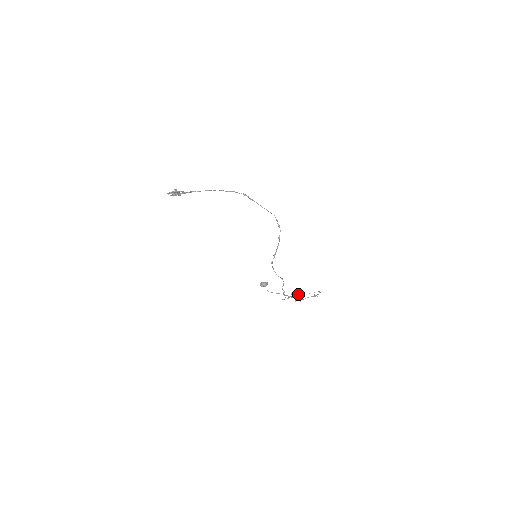
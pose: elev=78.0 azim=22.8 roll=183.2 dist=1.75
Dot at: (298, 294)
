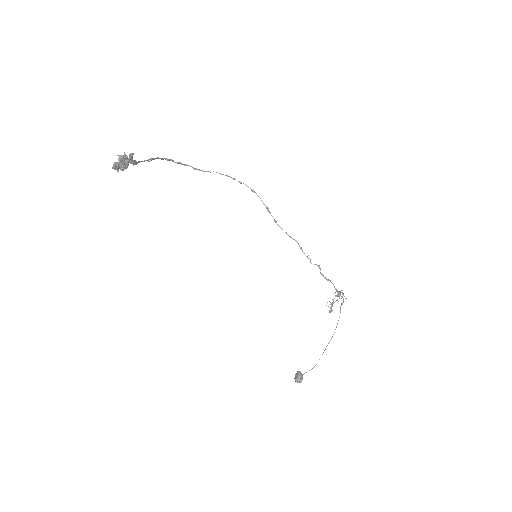
Dot at: (333, 334)
